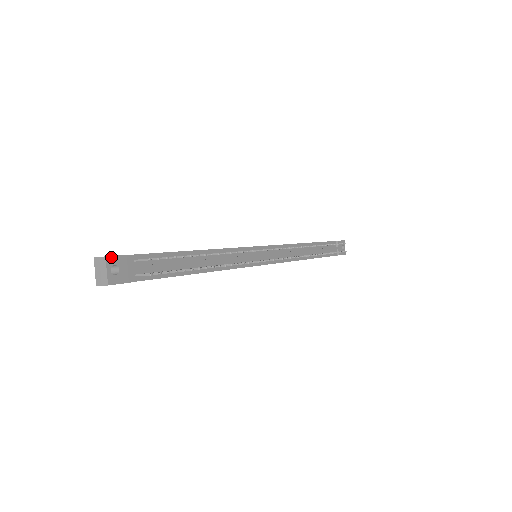
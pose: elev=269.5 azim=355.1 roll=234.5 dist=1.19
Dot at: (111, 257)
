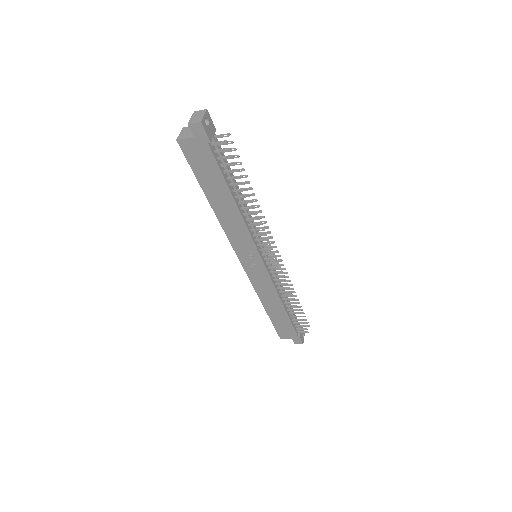
Dot at: (209, 114)
